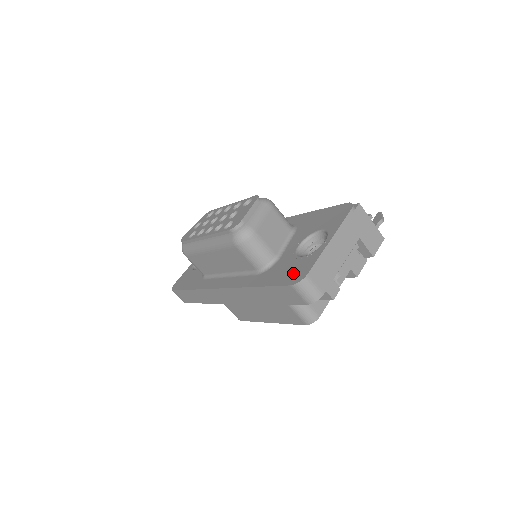
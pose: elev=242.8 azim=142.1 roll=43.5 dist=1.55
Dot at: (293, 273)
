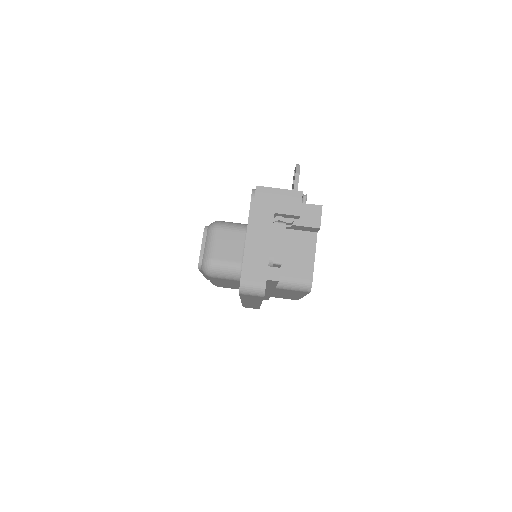
Dot at: occluded
